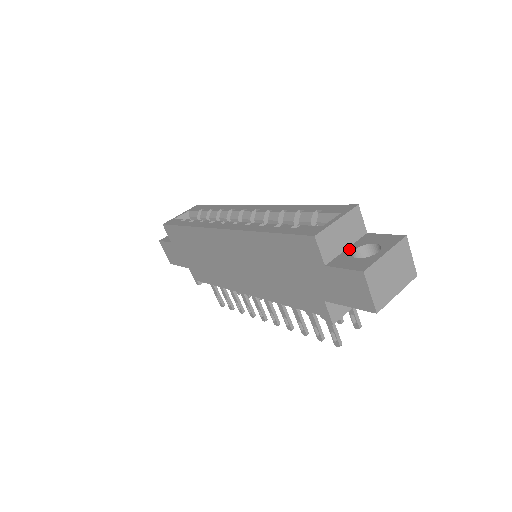
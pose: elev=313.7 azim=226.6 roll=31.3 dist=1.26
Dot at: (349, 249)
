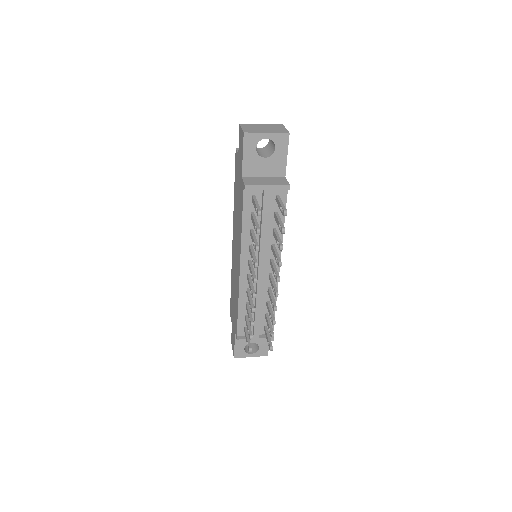
Dot at: occluded
